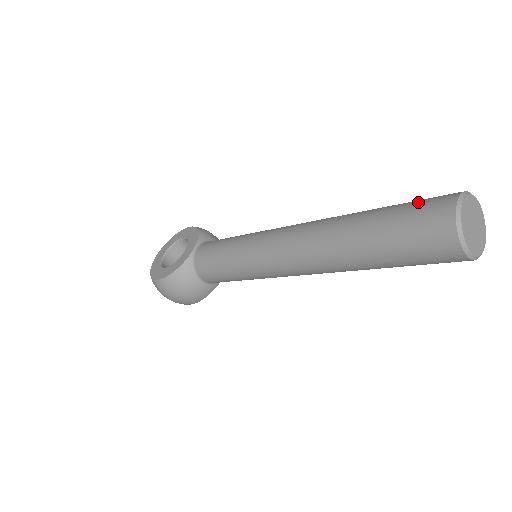
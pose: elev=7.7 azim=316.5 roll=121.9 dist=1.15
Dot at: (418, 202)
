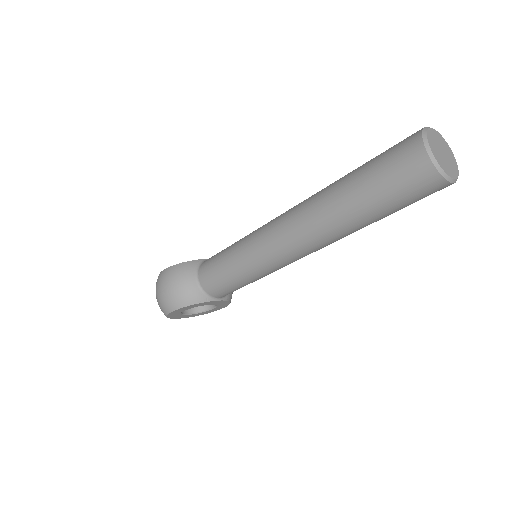
Dot at: occluded
